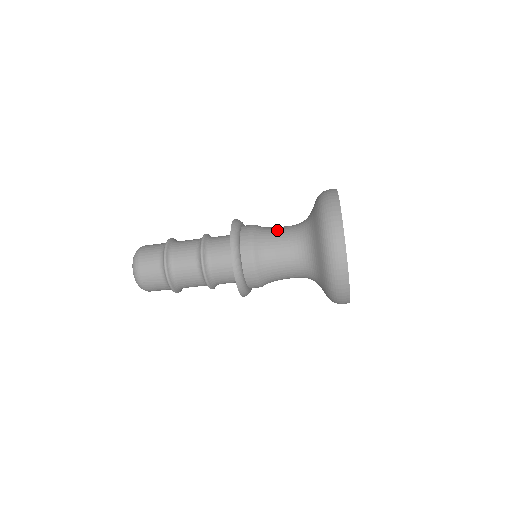
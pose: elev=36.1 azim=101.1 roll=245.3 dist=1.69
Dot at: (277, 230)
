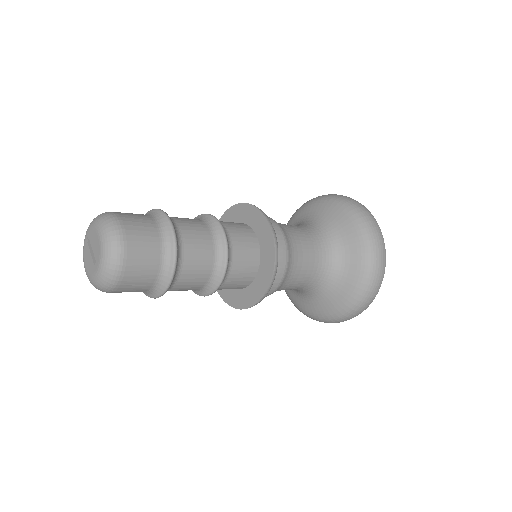
Dot at: (300, 235)
